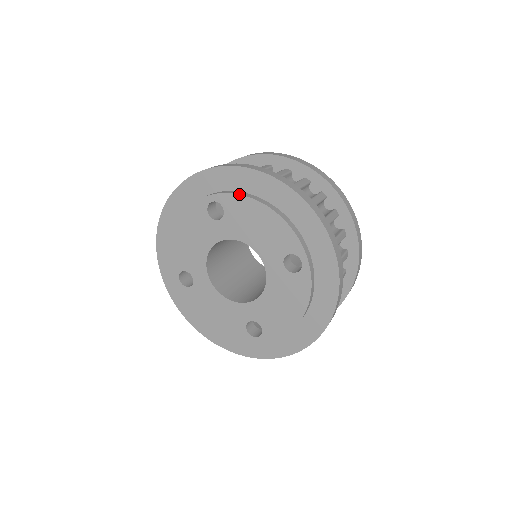
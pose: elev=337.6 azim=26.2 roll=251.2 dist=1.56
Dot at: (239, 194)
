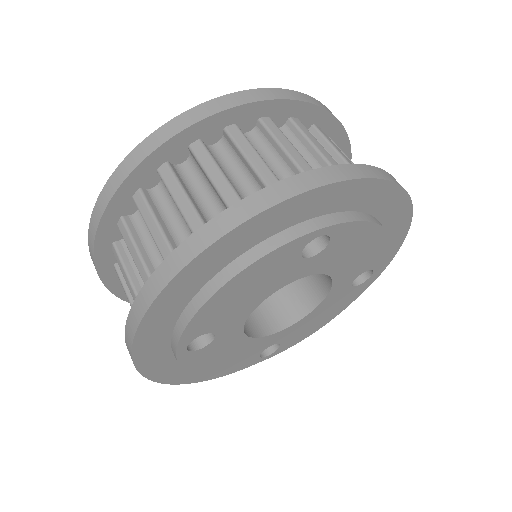
Dot at: (365, 221)
